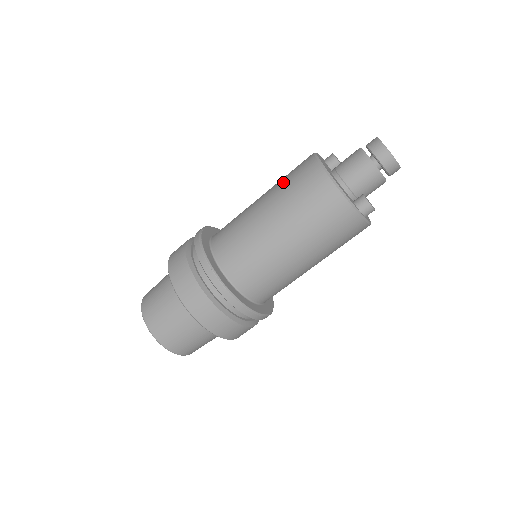
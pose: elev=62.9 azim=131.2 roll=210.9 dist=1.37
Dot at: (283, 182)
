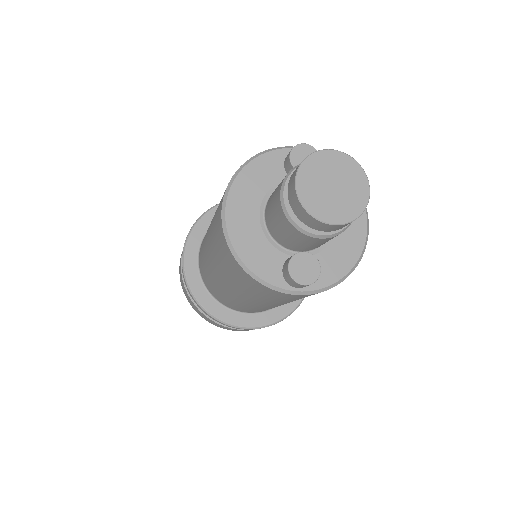
Dot at: occluded
